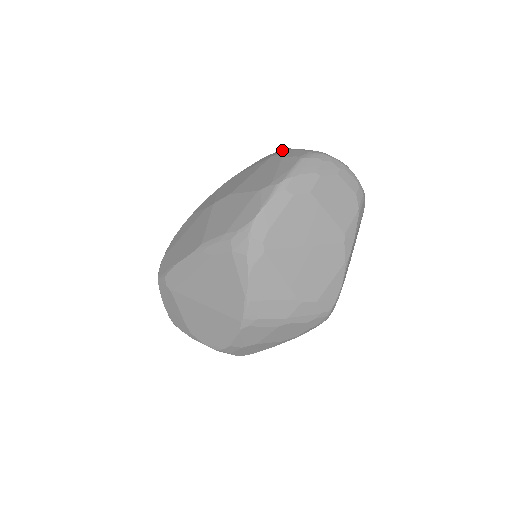
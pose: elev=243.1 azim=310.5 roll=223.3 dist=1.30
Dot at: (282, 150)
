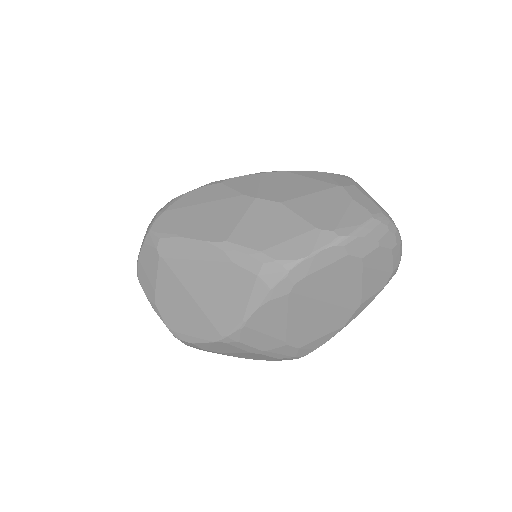
Dot at: (352, 184)
